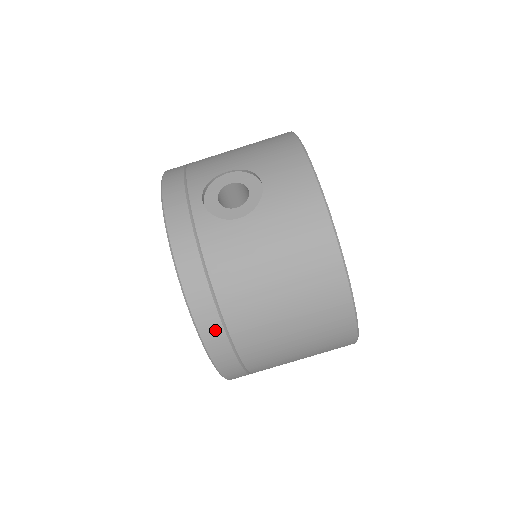
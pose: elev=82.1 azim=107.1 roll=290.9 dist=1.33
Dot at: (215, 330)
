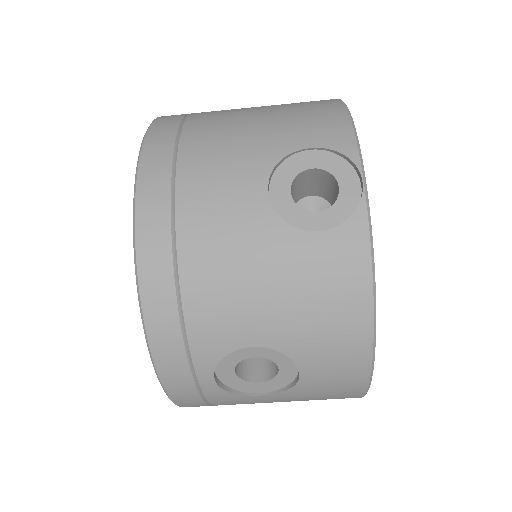
Dot at: occluded
